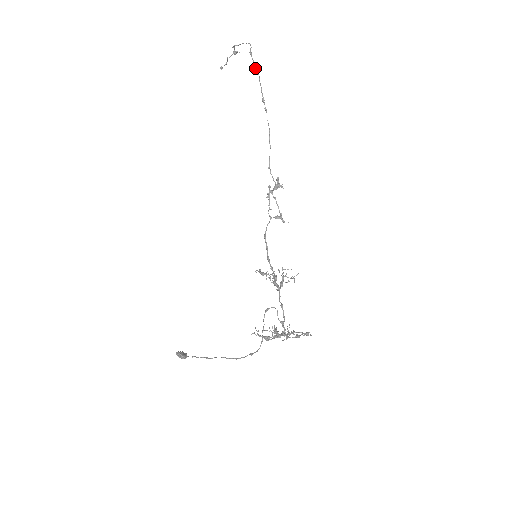
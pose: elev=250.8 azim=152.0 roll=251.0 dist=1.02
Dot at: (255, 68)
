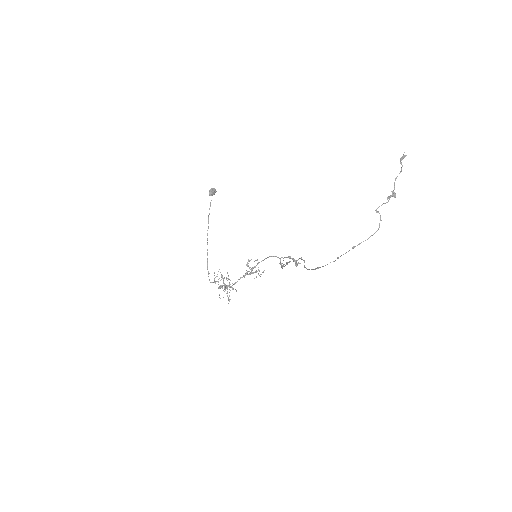
Dot at: occluded
